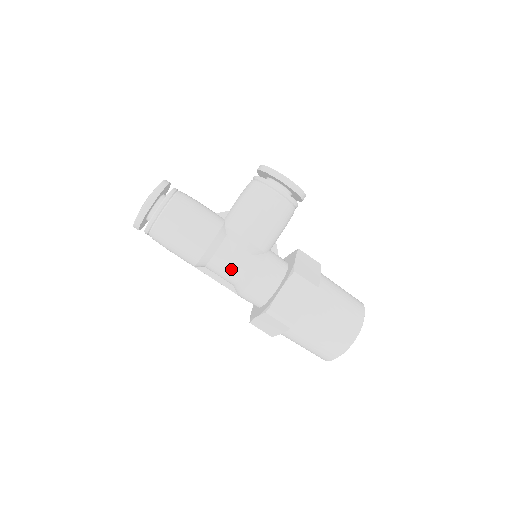
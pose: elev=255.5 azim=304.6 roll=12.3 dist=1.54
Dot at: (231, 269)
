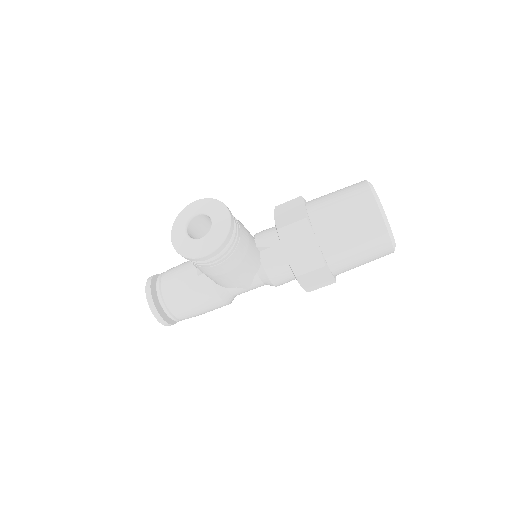
Dot at: occluded
